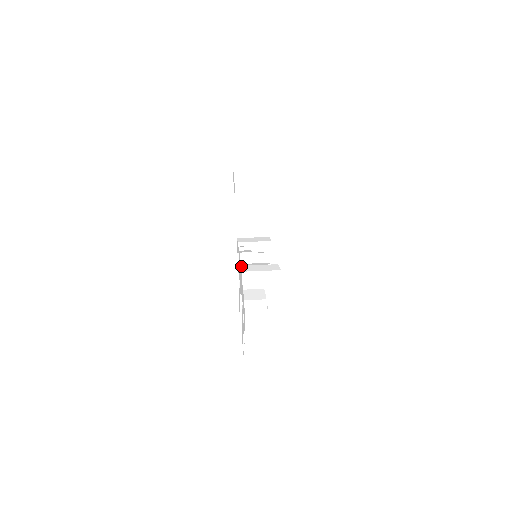
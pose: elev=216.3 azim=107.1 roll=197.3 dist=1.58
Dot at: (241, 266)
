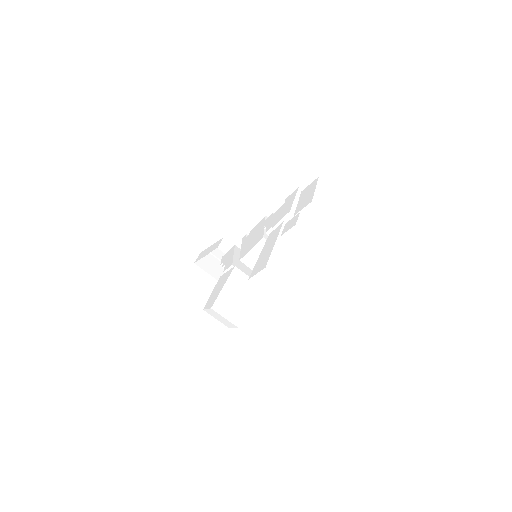
Dot at: (287, 197)
